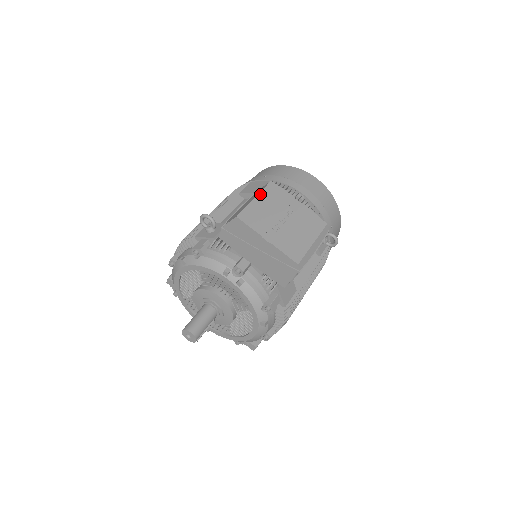
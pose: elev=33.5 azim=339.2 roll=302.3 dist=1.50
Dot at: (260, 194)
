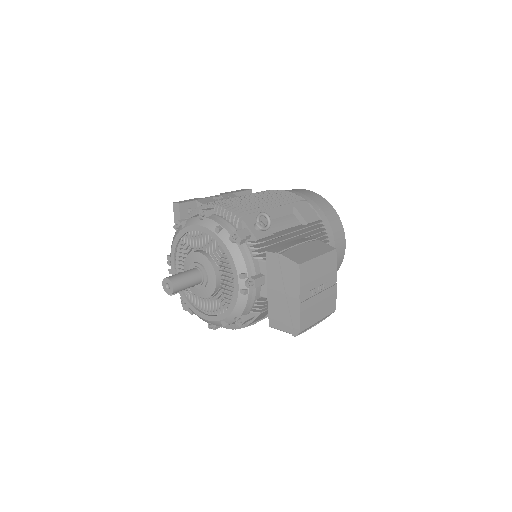
Dot at: (324, 255)
